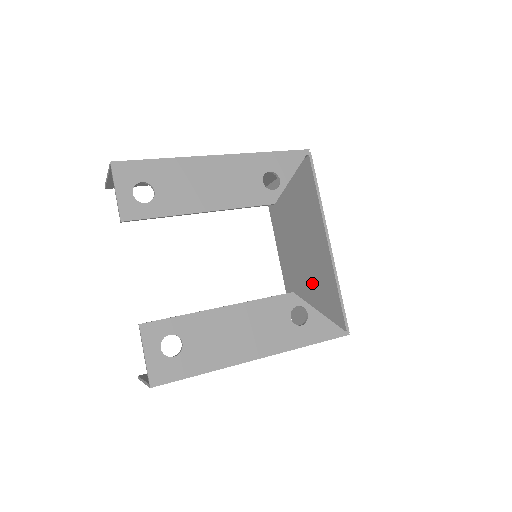
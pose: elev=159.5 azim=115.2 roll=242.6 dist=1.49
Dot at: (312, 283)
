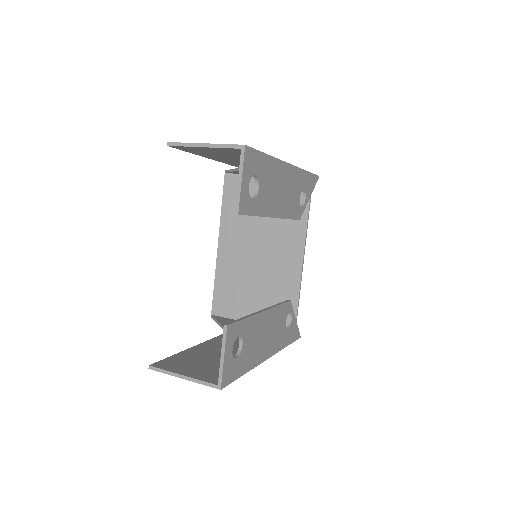
Dot at: (263, 283)
